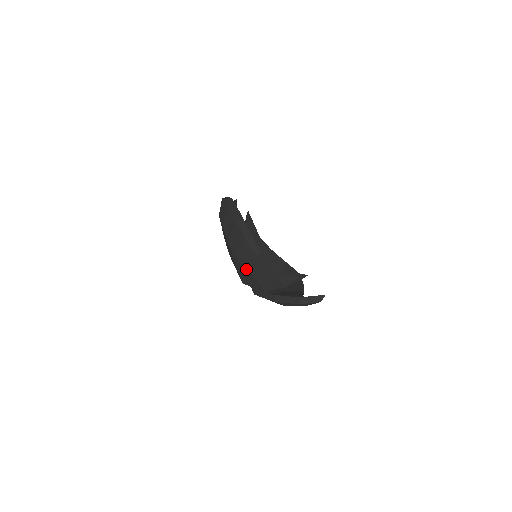
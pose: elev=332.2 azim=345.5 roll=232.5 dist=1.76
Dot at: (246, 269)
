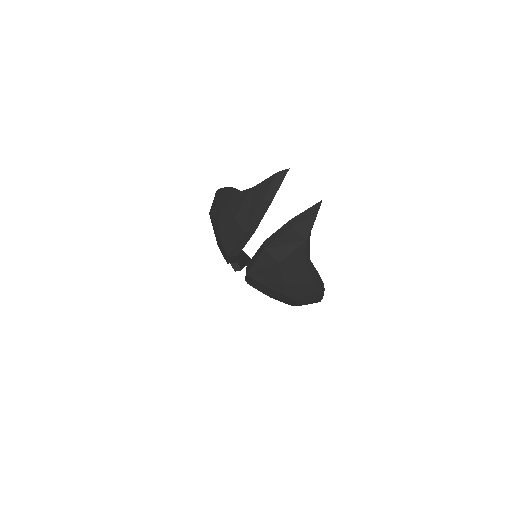
Dot at: (225, 220)
